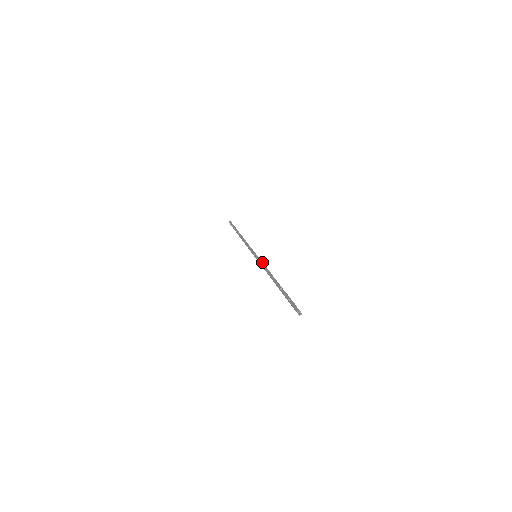
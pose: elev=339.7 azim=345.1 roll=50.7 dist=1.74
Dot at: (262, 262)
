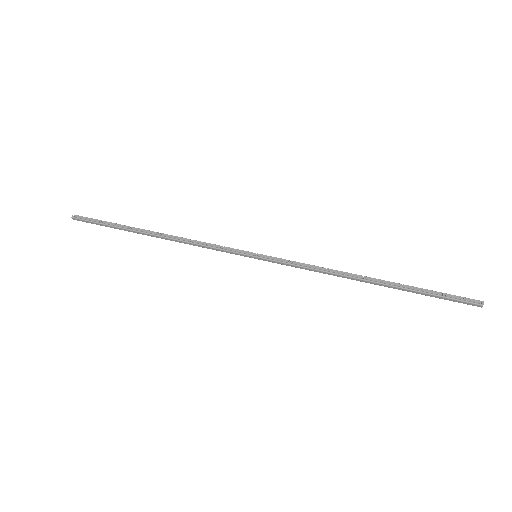
Dot at: (292, 261)
